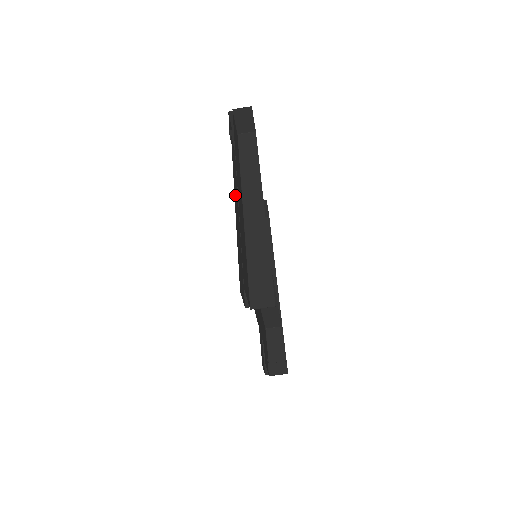
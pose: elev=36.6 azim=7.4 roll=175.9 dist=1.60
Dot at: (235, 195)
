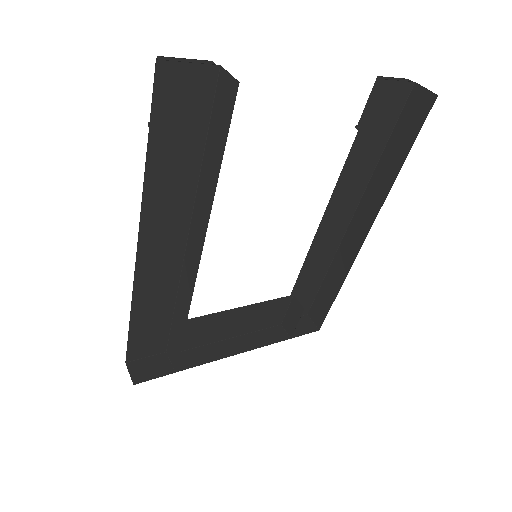
Dot at: (151, 248)
